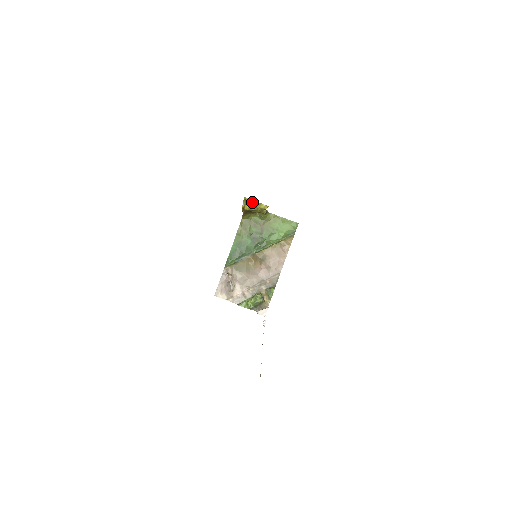
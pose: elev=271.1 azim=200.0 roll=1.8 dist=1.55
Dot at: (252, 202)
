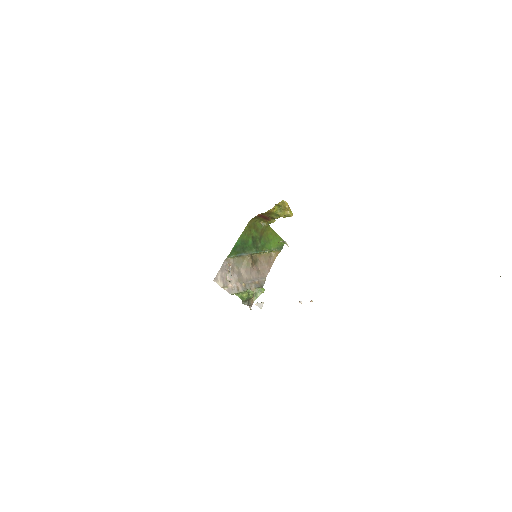
Dot at: (287, 206)
